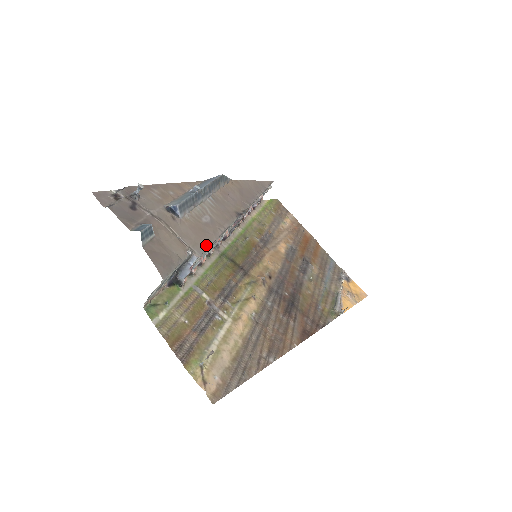
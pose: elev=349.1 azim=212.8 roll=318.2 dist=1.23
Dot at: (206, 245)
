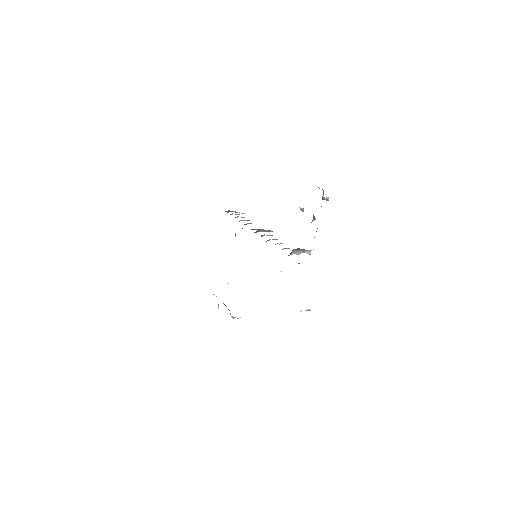
Dot at: occluded
